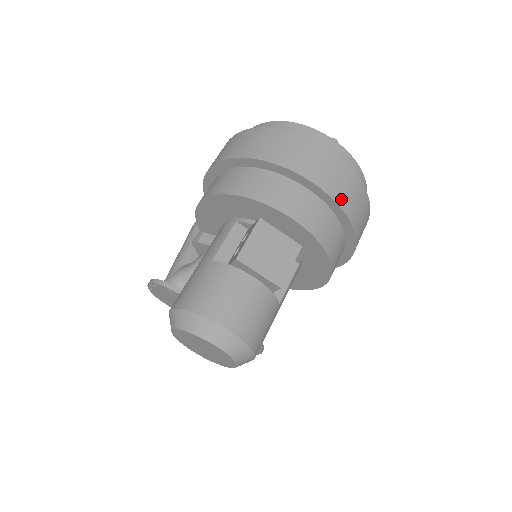
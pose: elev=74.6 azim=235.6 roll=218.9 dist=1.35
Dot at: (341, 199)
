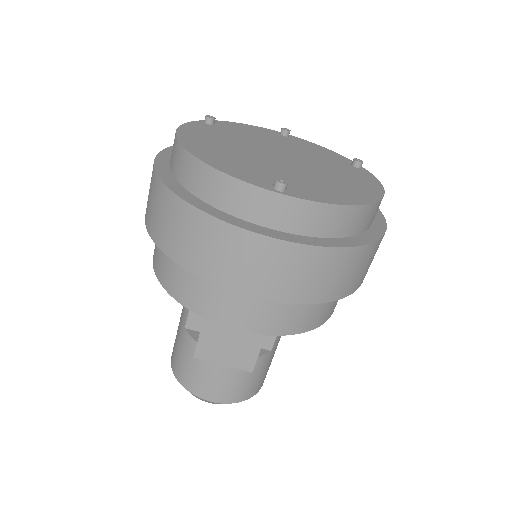
Dot at: (296, 294)
